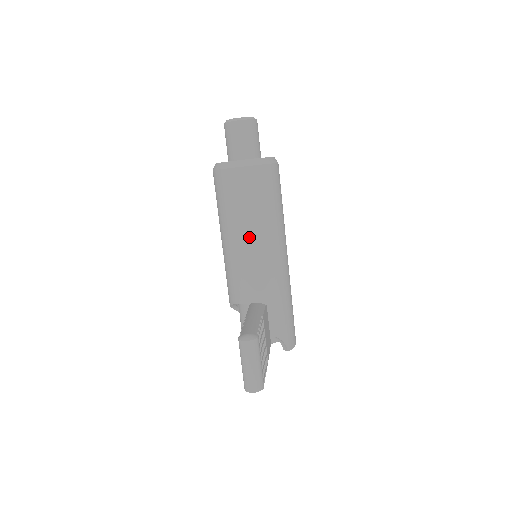
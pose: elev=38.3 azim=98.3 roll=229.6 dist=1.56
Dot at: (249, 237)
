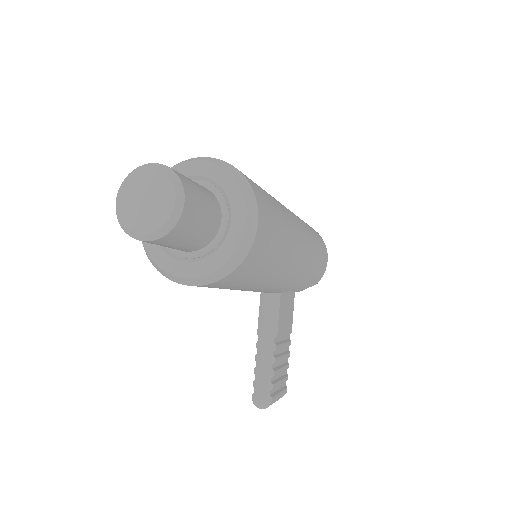
Dot at: occluded
